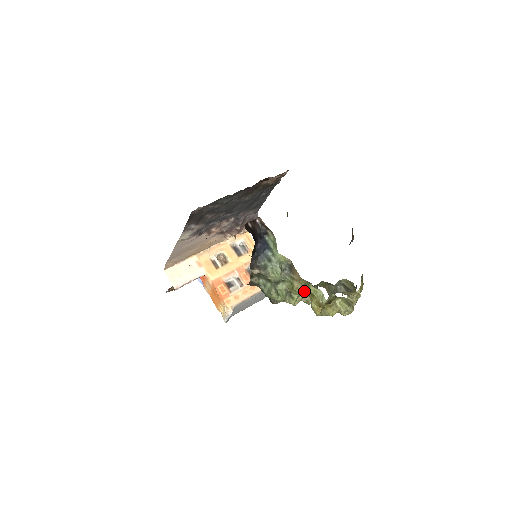
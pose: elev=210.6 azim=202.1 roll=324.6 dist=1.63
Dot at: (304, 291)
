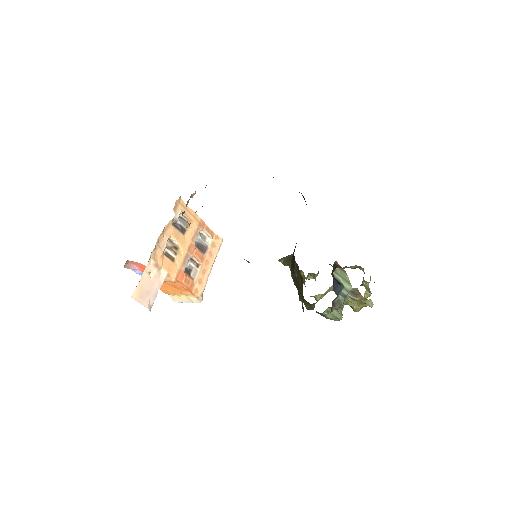
Dot at: occluded
